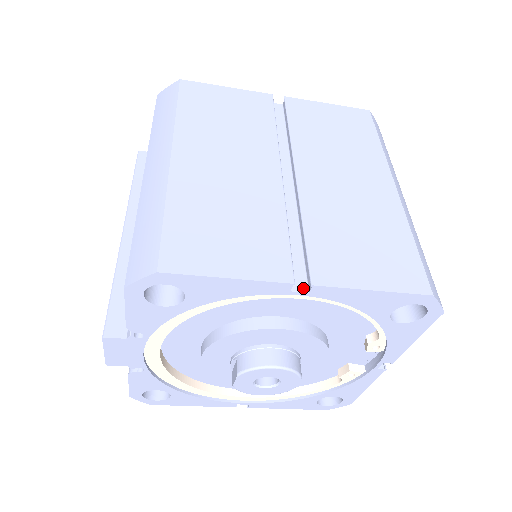
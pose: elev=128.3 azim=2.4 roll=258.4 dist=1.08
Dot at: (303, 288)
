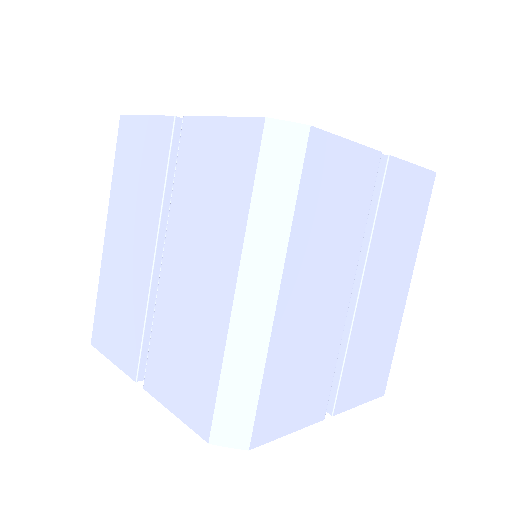
Dot at: occluded
